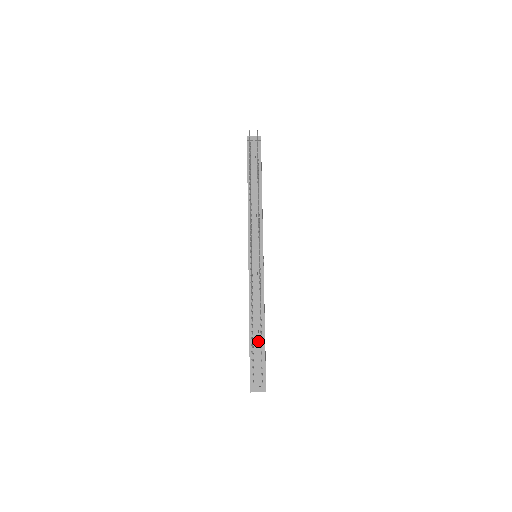
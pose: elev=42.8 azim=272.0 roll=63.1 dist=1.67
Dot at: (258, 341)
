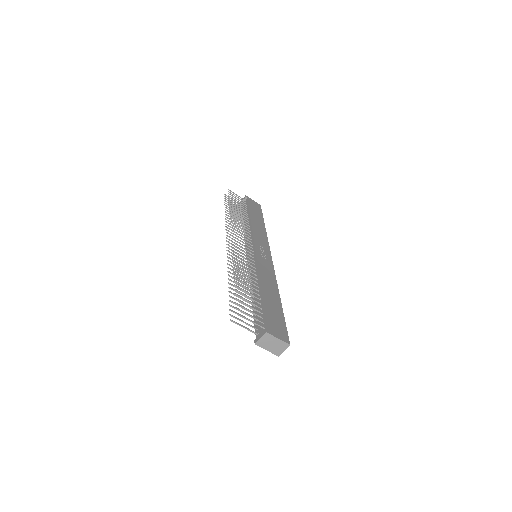
Dot at: (256, 302)
